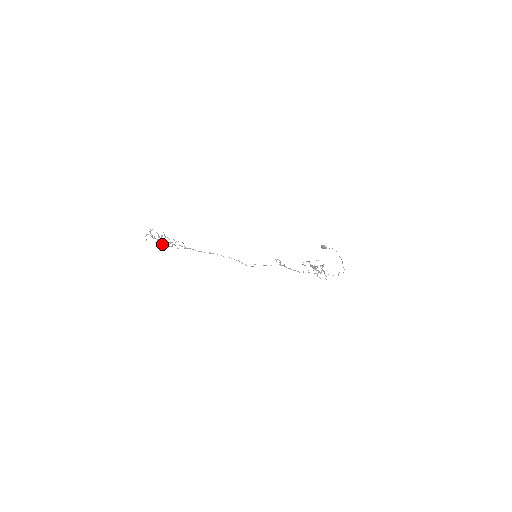
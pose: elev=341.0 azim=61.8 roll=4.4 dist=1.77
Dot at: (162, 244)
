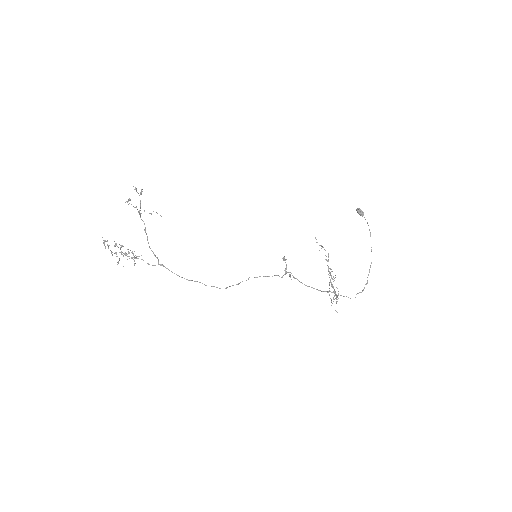
Dot at: (127, 256)
